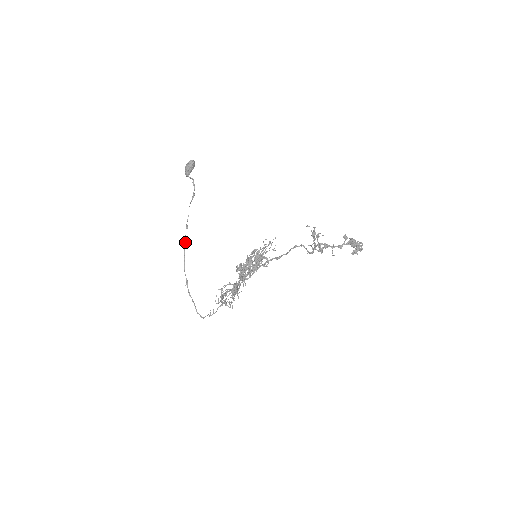
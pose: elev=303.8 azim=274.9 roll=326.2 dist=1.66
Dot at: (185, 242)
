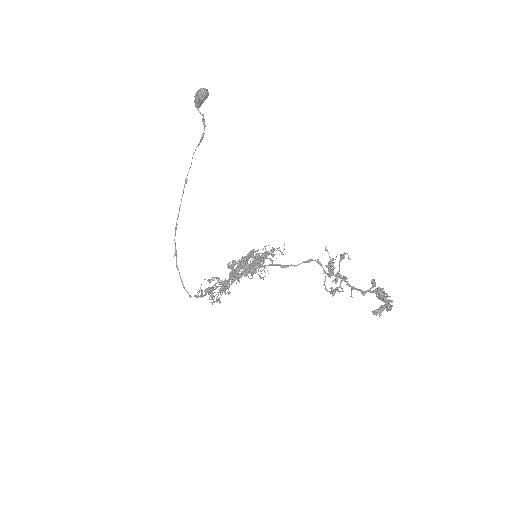
Dot at: (181, 201)
